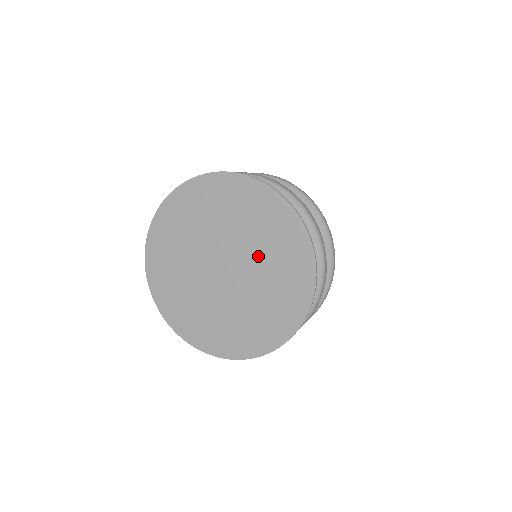
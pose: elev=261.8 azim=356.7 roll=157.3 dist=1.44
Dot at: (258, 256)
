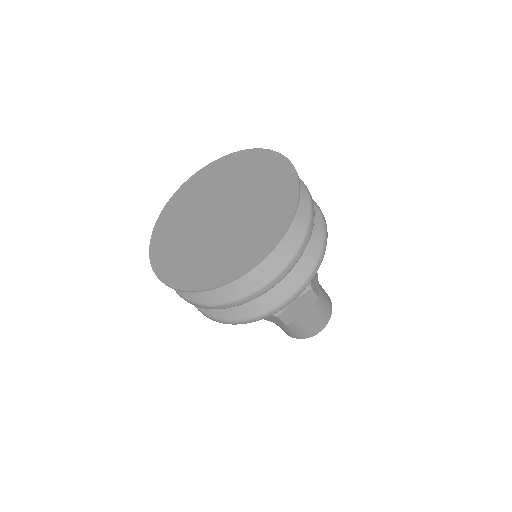
Dot at: (250, 194)
